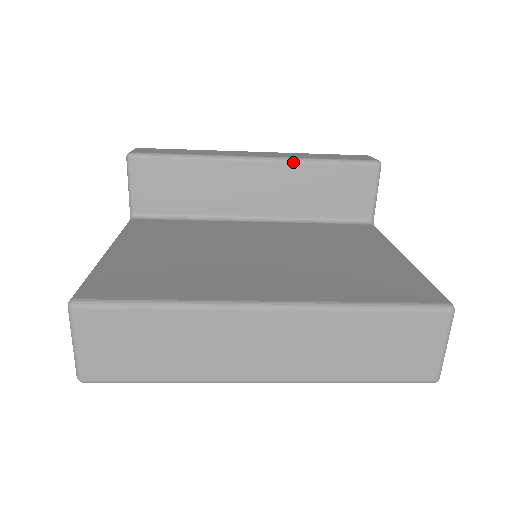
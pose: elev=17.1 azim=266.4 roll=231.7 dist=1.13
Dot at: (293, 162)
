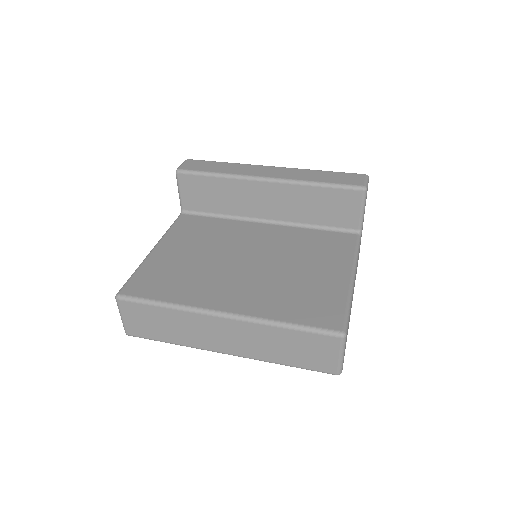
Dot at: (294, 184)
